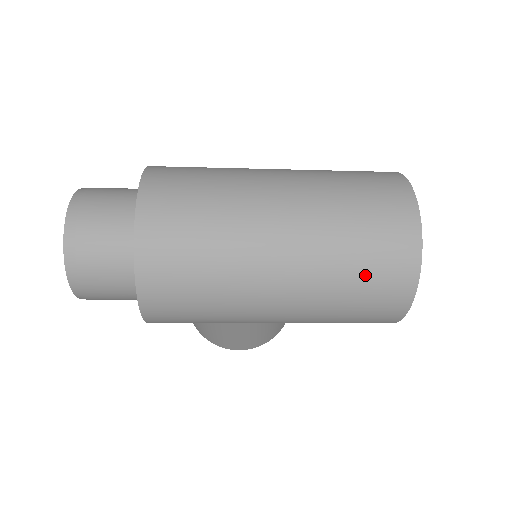
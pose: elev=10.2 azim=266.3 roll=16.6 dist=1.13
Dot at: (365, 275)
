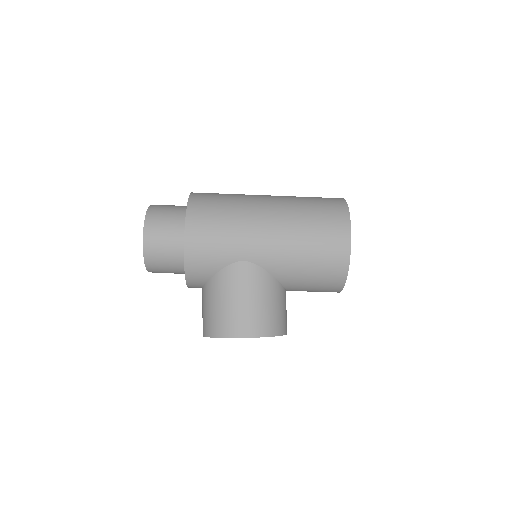
Dot at: (317, 205)
